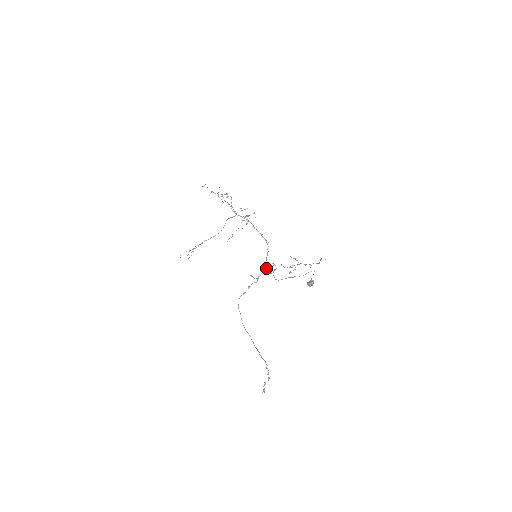
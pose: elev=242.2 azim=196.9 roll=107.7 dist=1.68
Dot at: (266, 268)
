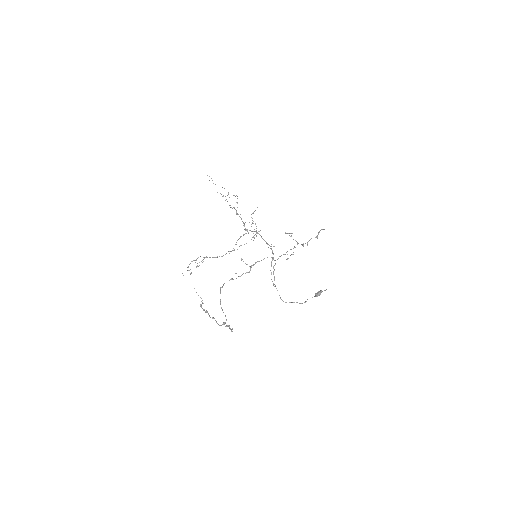
Dot at: occluded
